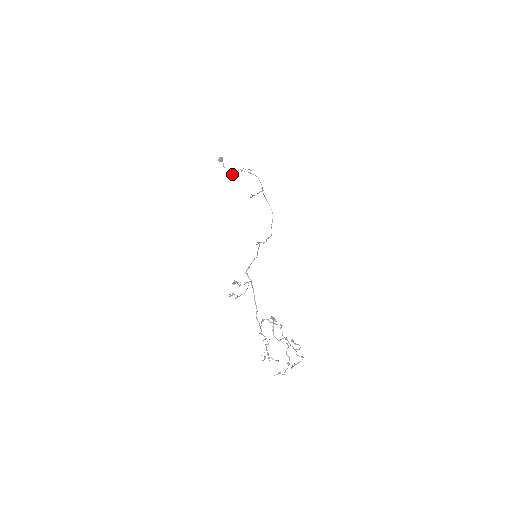
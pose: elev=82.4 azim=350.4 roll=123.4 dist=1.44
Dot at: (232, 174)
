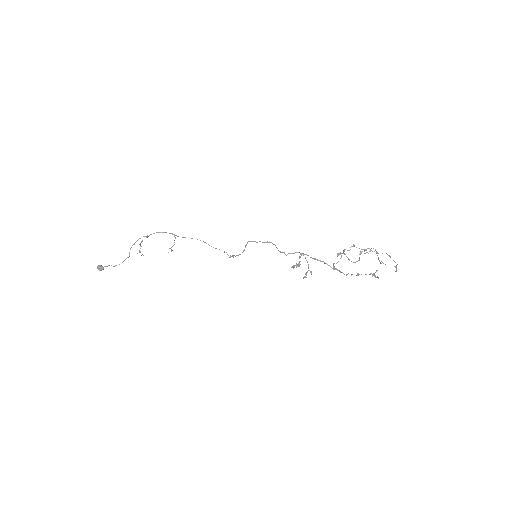
Dot at: (140, 252)
